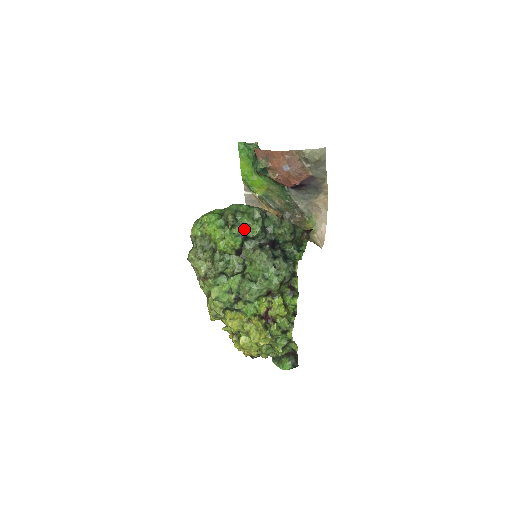
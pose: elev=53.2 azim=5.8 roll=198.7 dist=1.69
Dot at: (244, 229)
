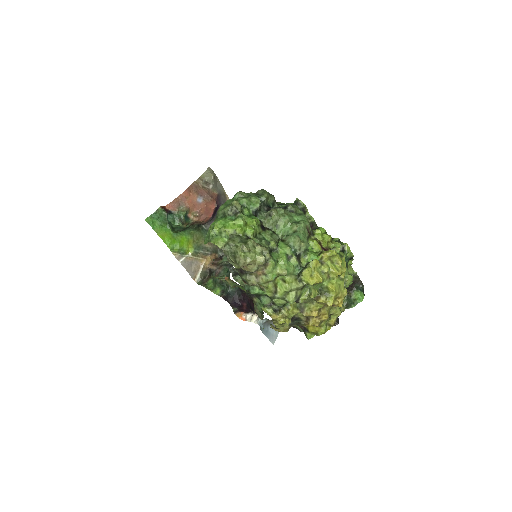
Dot at: (249, 208)
